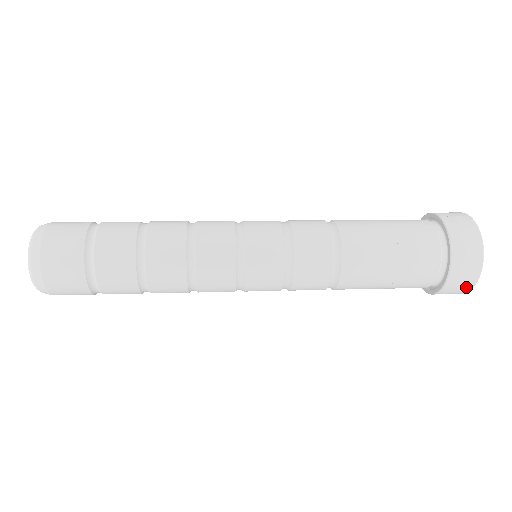
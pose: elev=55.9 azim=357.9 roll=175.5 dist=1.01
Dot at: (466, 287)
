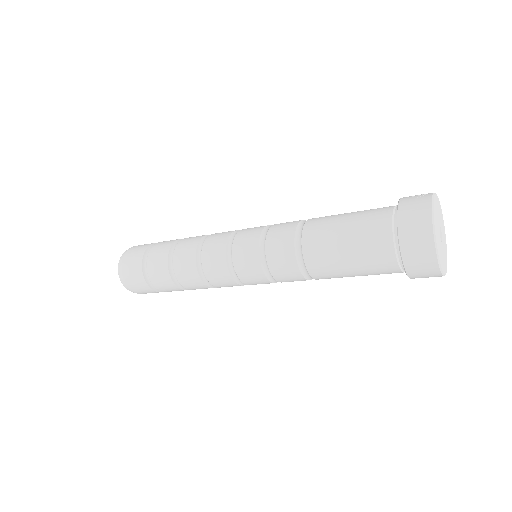
Dot at: (428, 258)
